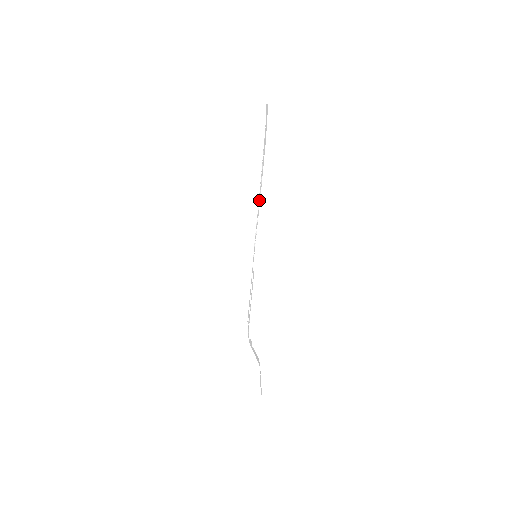
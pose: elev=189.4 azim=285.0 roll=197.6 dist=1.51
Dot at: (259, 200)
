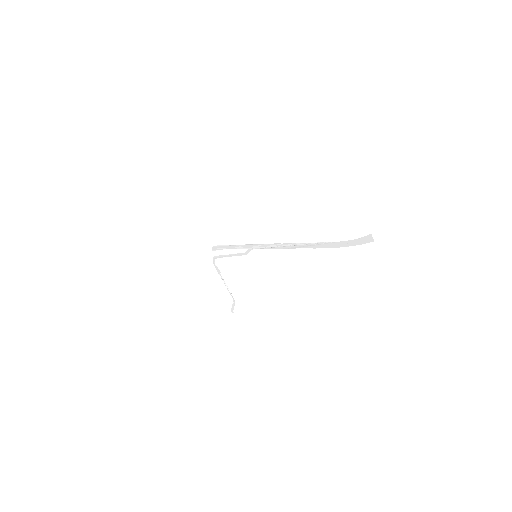
Dot at: (289, 247)
